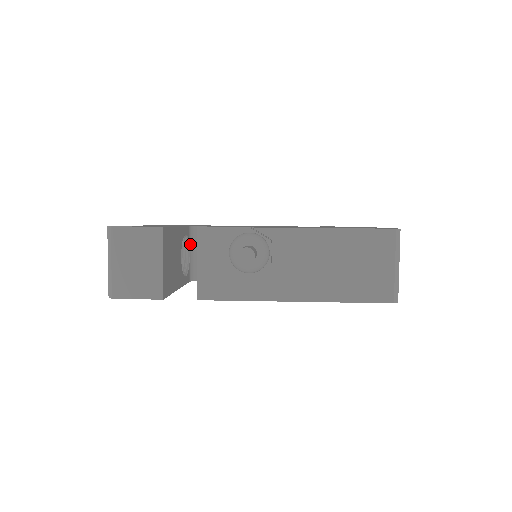
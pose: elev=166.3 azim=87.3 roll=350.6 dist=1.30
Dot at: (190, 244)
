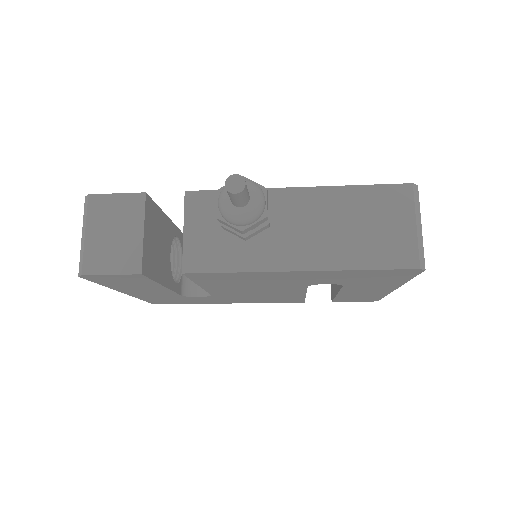
Dot at: occluded
